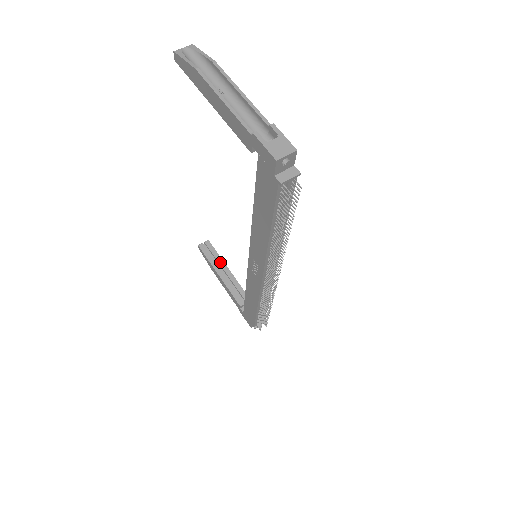
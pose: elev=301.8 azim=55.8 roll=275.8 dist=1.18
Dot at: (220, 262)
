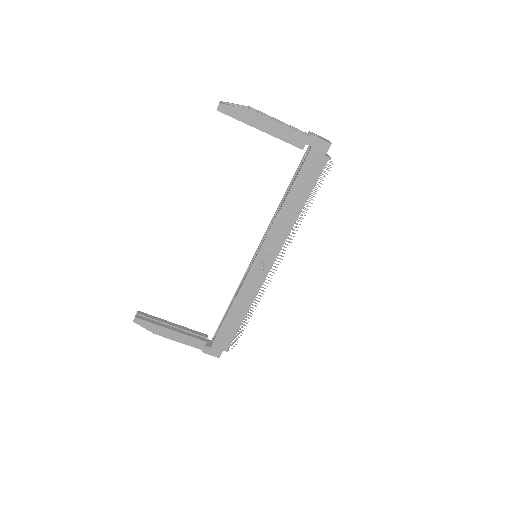
Dot at: (163, 321)
